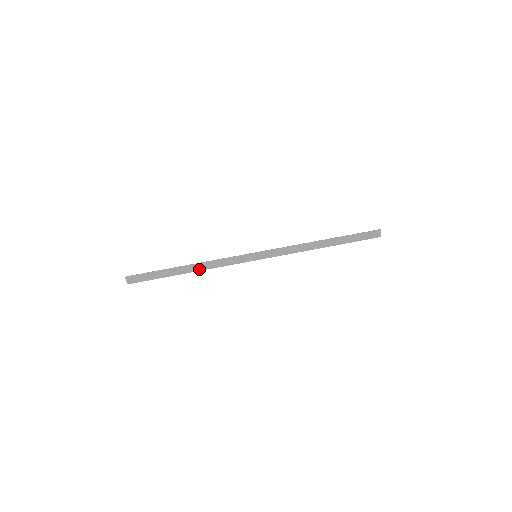
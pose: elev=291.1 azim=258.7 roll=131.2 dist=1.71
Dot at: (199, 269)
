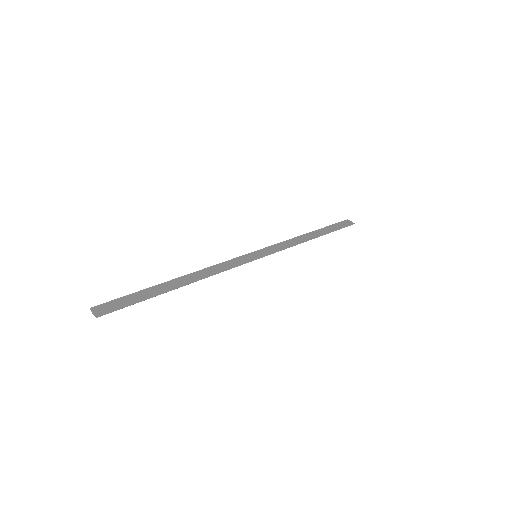
Dot at: (197, 279)
